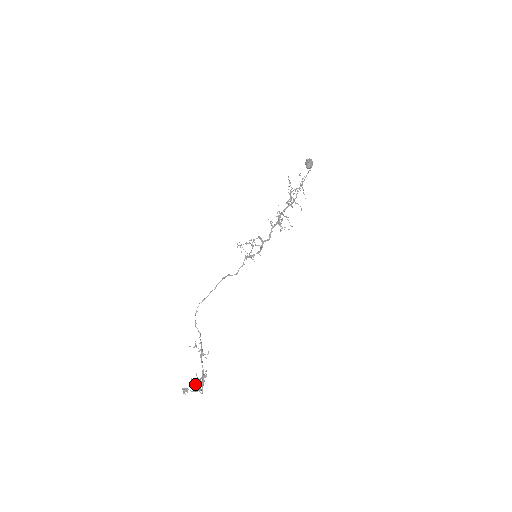
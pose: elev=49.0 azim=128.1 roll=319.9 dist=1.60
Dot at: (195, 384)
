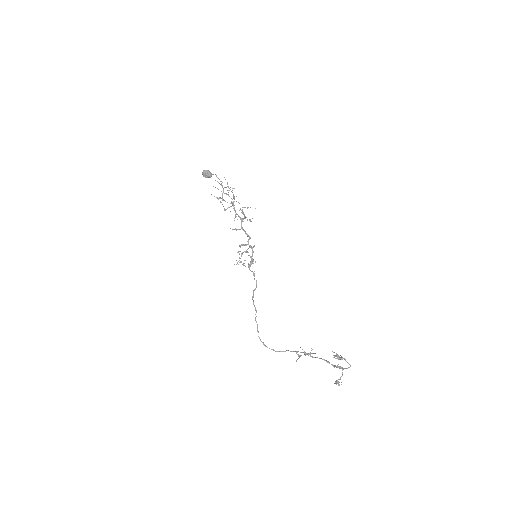
Dot at: (339, 367)
